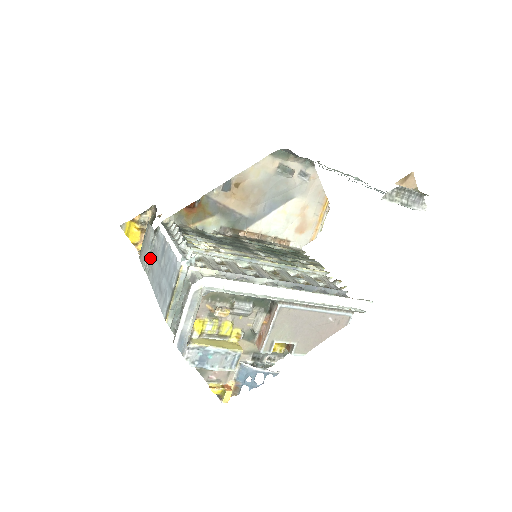
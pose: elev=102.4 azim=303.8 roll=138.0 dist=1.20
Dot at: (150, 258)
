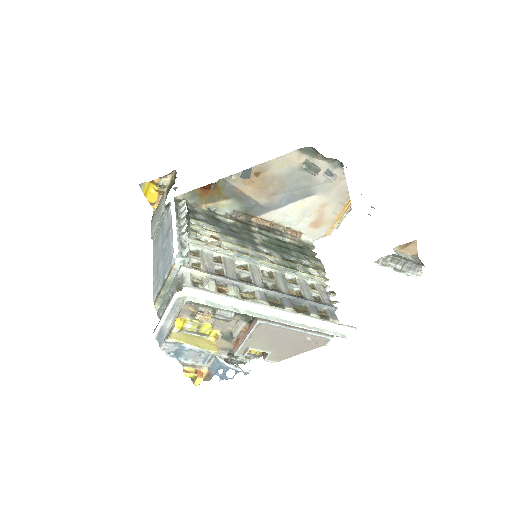
Dot at: (158, 229)
